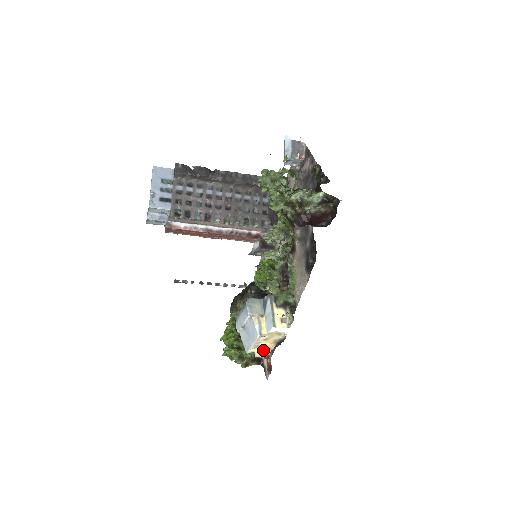
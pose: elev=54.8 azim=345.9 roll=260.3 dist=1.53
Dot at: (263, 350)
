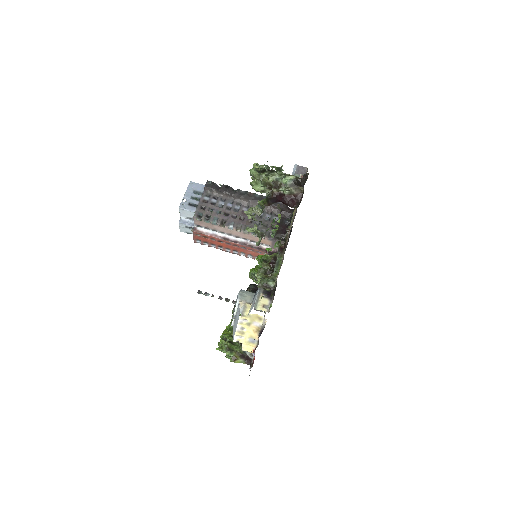
Dot at: (248, 341)
